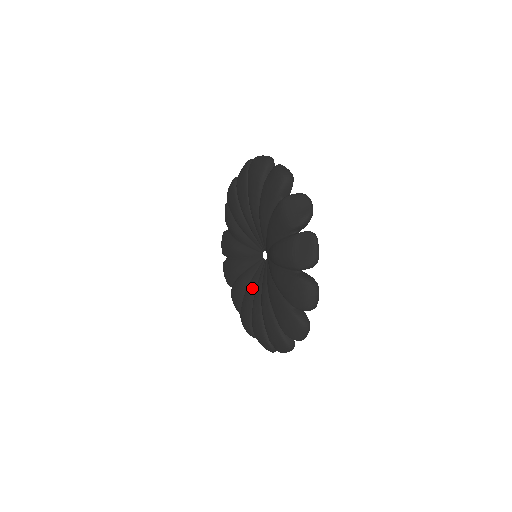
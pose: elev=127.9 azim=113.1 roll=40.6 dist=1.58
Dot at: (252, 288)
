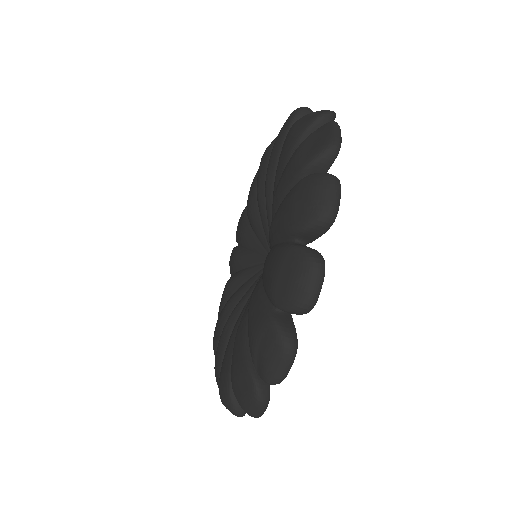
Dot at: (243, 310)
